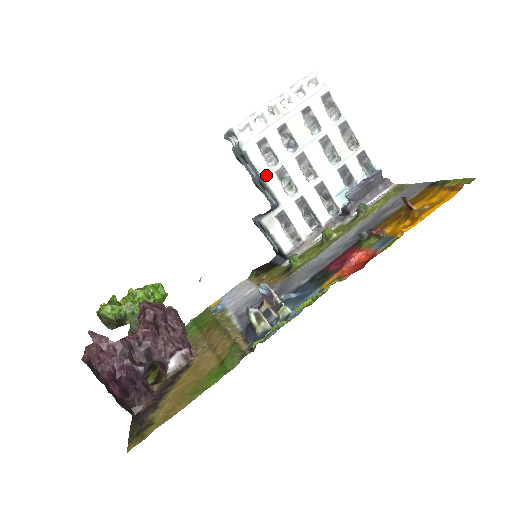
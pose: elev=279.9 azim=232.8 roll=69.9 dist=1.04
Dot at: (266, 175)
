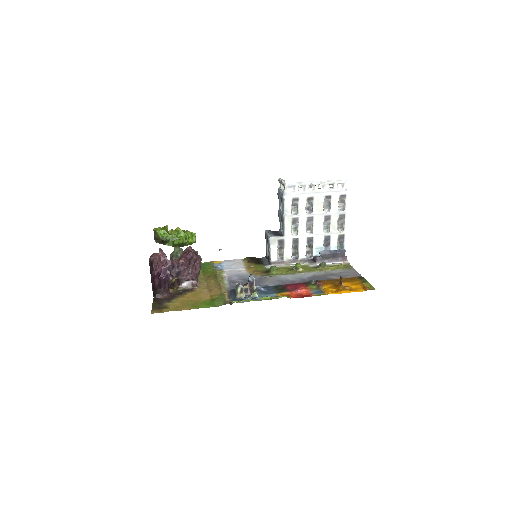
Dot at: (287, 217)
